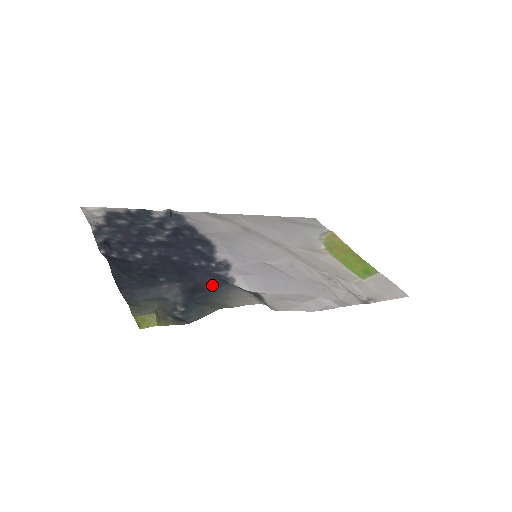
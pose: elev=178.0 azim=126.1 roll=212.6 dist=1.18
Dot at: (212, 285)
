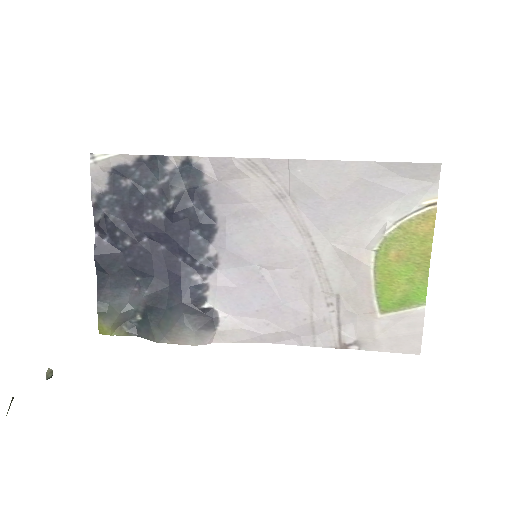
Dot at: (174, 301)
